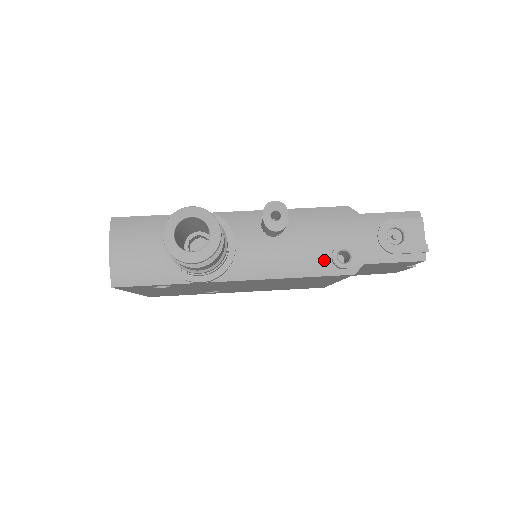
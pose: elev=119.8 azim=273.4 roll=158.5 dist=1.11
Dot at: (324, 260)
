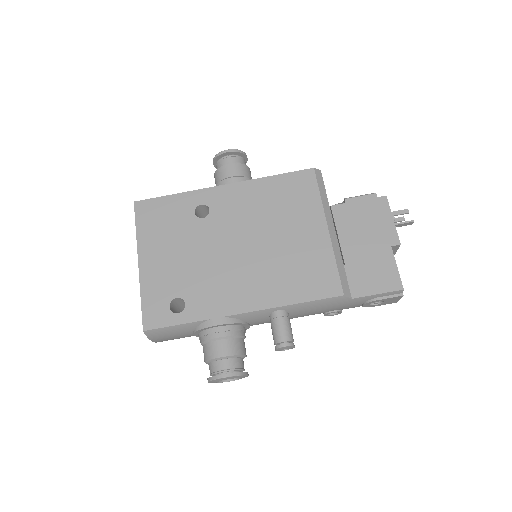
Dot at: occluded
